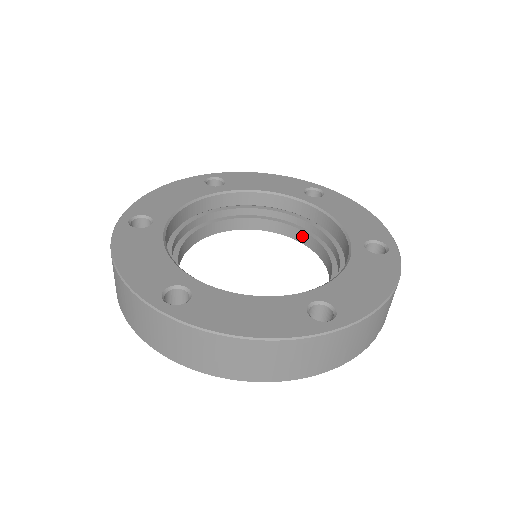
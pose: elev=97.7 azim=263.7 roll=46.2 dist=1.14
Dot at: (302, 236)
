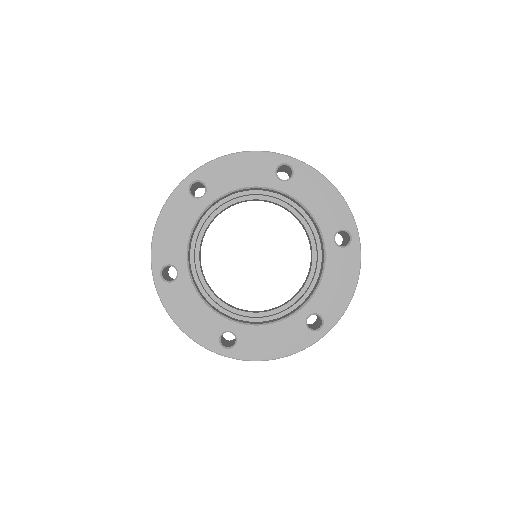
Dot at: (282, 206)
